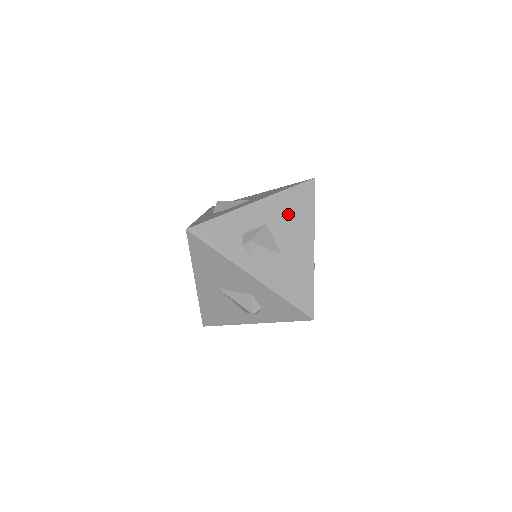
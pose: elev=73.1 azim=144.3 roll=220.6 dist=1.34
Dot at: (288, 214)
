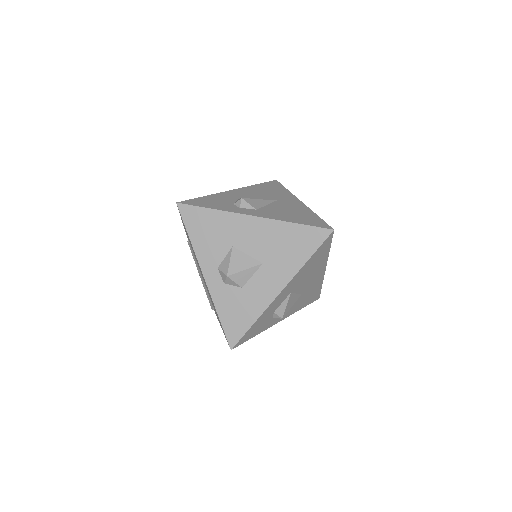
Dot at: (308, 272)
